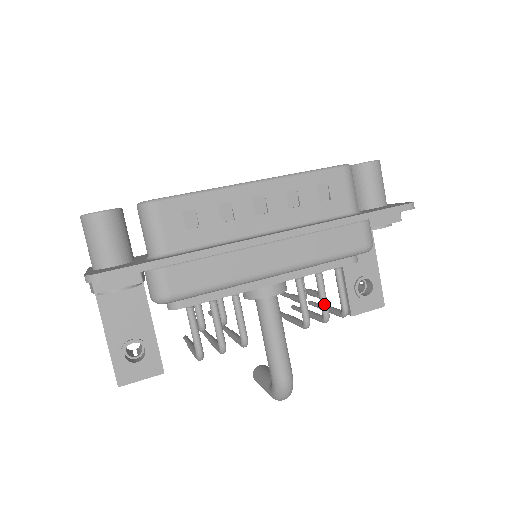
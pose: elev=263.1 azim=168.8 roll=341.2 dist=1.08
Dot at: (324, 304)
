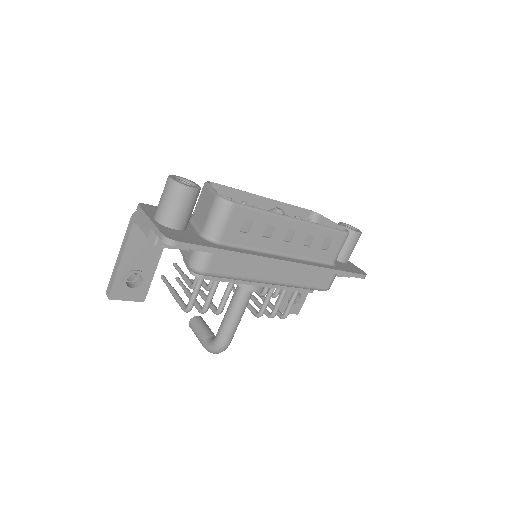
Dot at: (277, 308)
